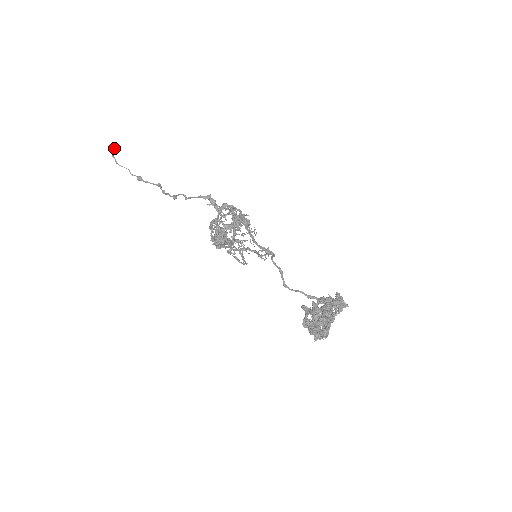
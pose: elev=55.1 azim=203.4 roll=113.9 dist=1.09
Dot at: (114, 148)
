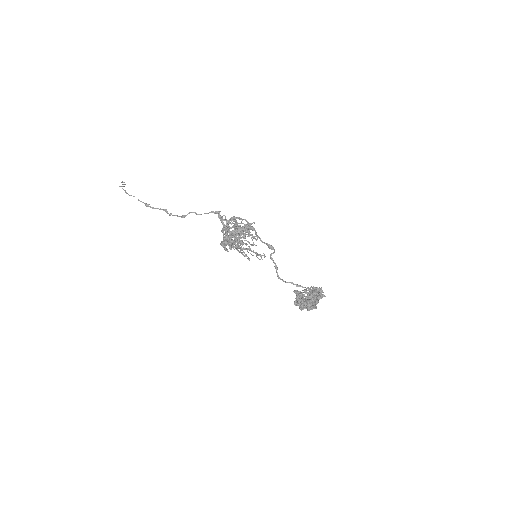
Dot at: occluded
